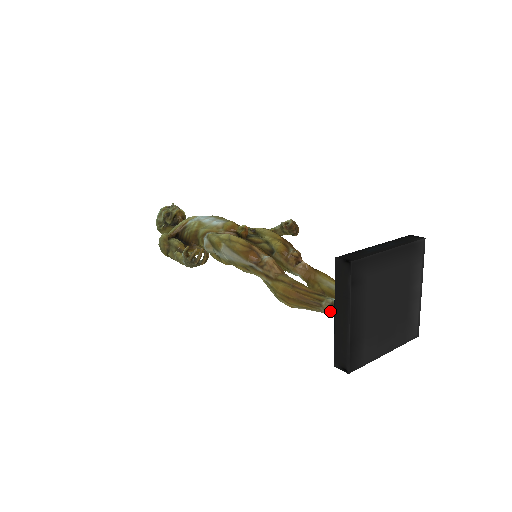
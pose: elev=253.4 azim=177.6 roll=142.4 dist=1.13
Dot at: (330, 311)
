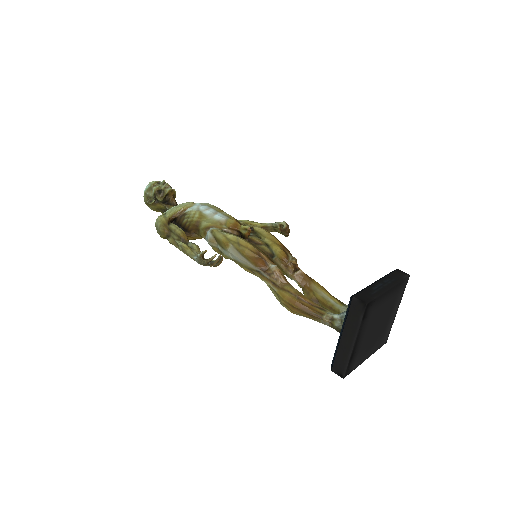
Dot at: (329, 324)
